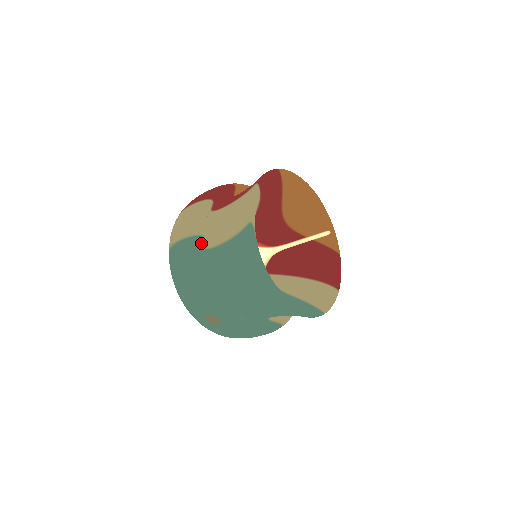
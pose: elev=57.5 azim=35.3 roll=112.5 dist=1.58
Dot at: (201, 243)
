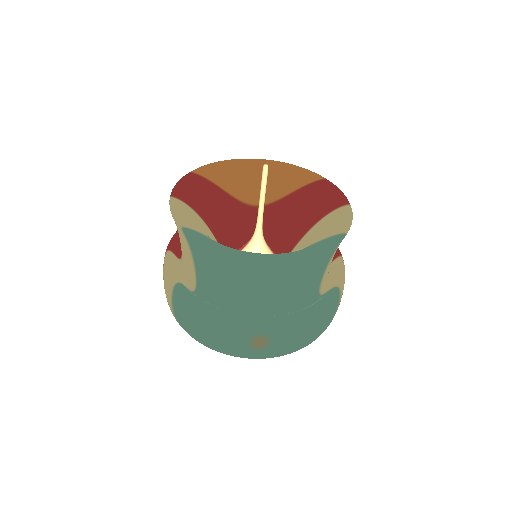
Dot at: (180, 289)
